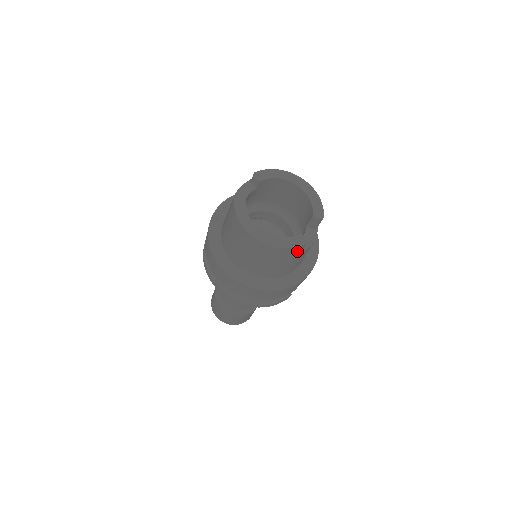
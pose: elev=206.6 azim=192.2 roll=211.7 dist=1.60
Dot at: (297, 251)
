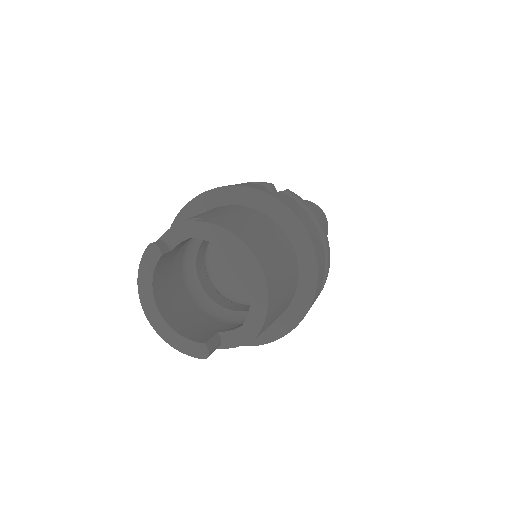
Dot at: occluded
